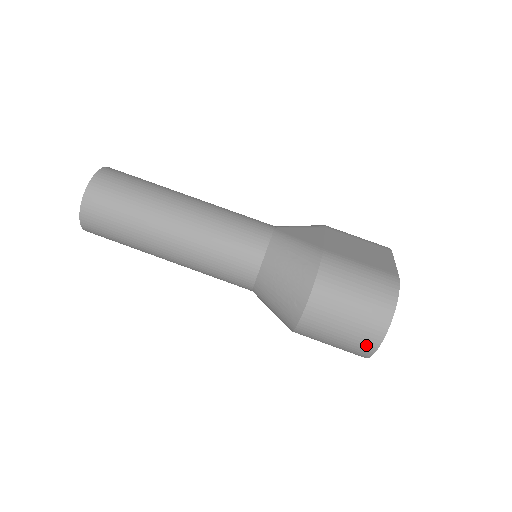
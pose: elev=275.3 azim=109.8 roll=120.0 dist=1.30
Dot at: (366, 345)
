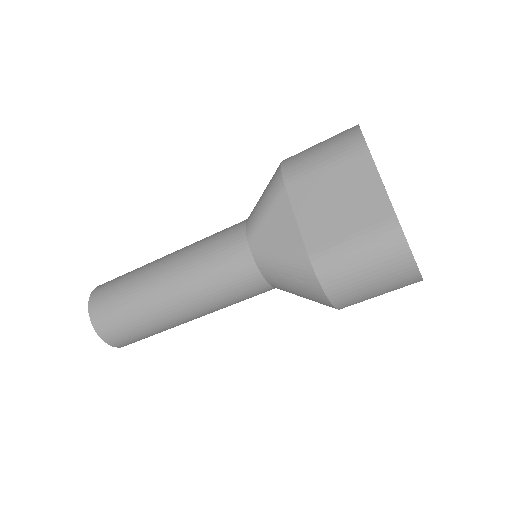
Dot at: occluded
